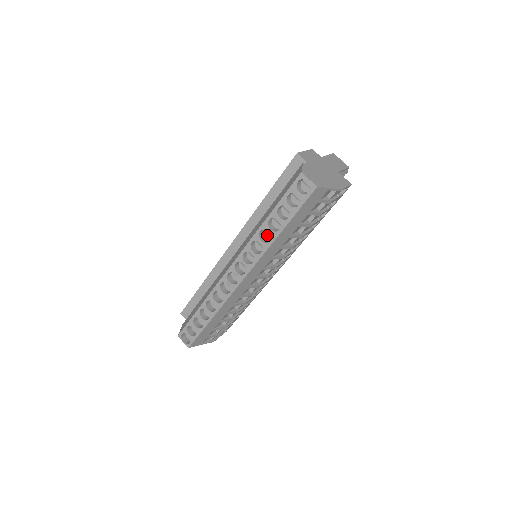
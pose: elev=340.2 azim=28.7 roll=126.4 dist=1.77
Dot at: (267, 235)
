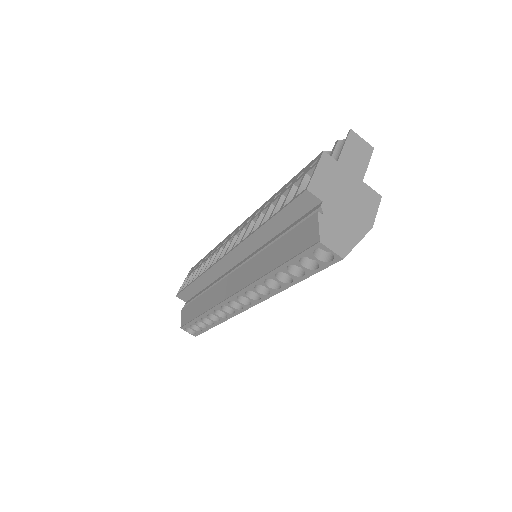
Dot at: occluded
